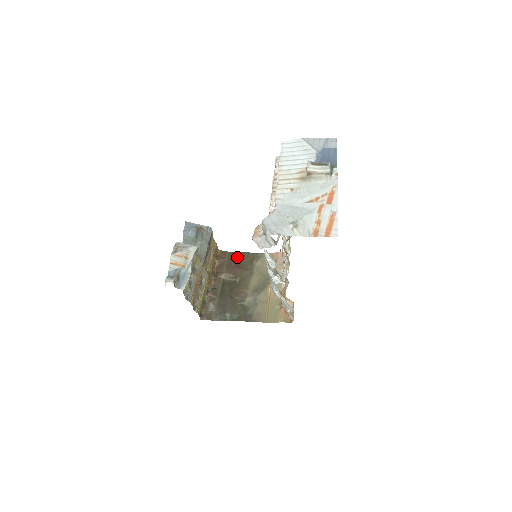
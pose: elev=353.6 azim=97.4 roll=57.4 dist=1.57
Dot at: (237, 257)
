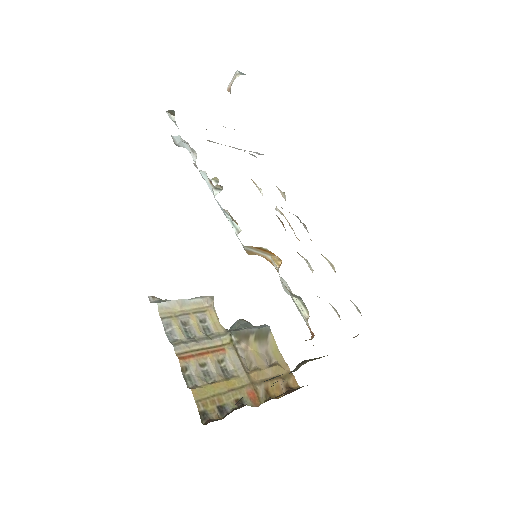
Dot at: occluded
